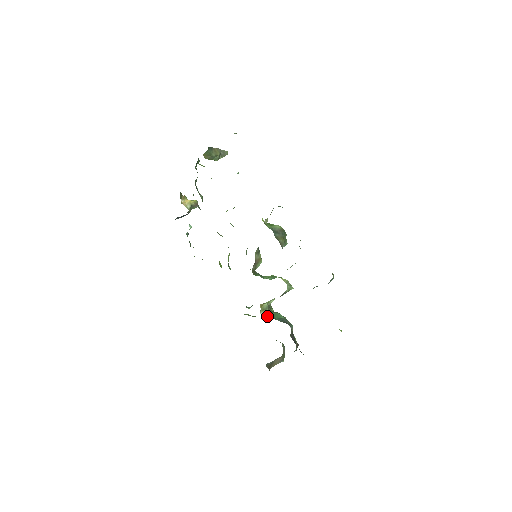
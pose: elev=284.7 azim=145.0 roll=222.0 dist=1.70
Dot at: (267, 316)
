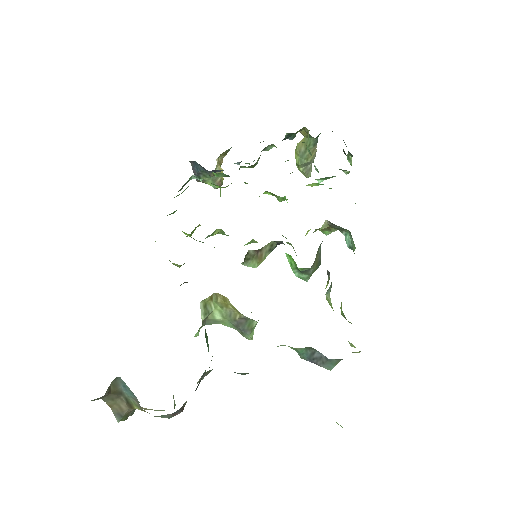
Dot at: occluded
